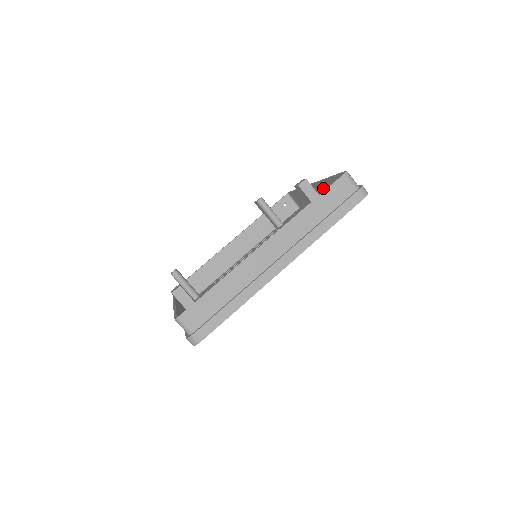
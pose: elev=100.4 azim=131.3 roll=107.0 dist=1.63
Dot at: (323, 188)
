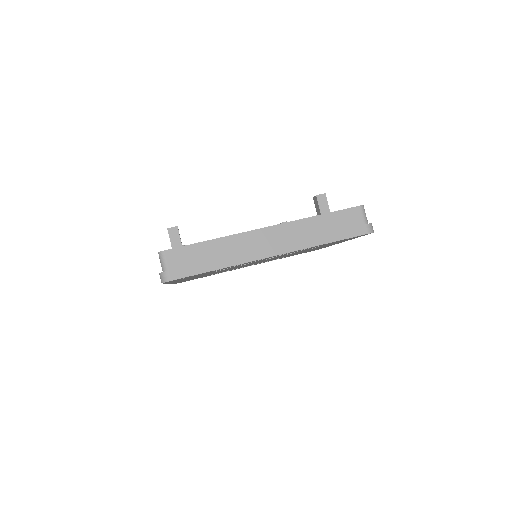
Dot at: occluded
